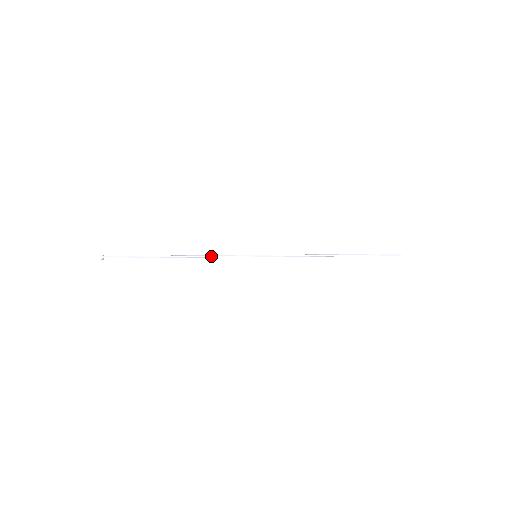
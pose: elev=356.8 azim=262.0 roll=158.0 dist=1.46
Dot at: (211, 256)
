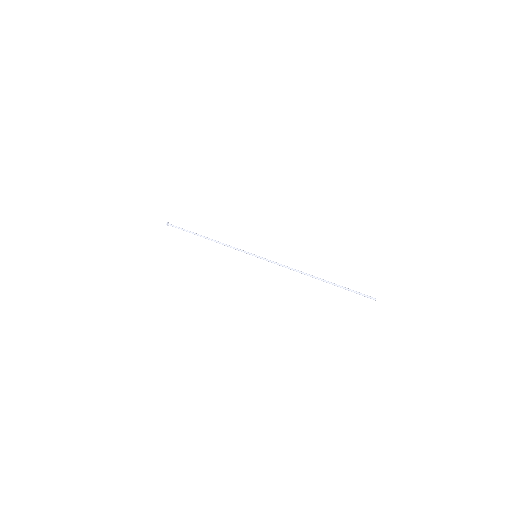
Dot at: (227, 245)
